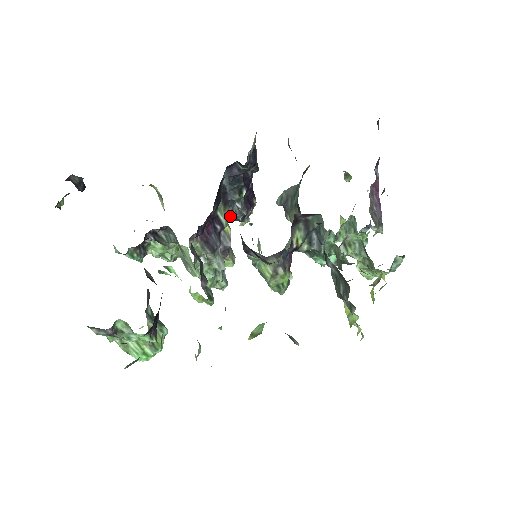
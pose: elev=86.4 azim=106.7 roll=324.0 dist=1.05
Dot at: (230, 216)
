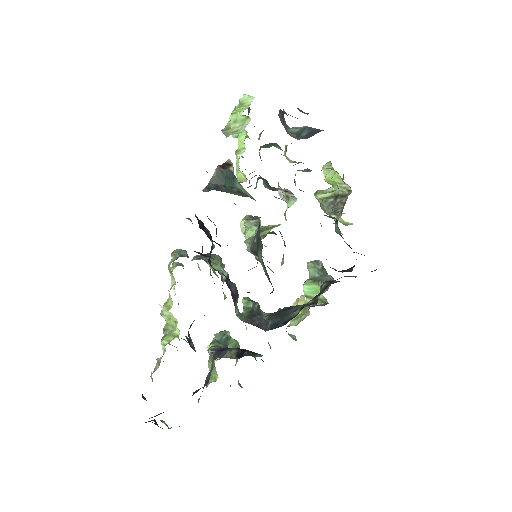
Dot at: (202, 251)
